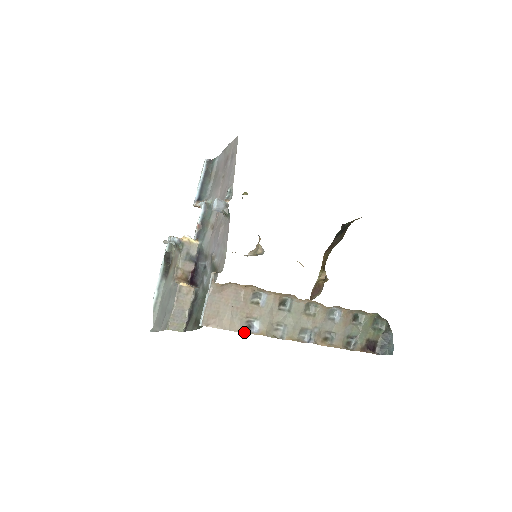
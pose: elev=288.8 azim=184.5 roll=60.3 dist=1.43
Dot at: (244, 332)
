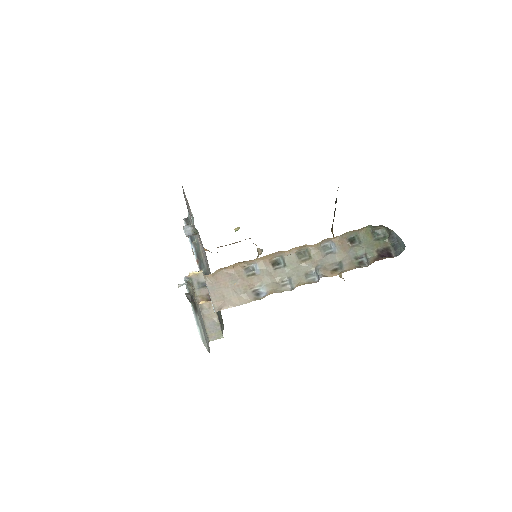
Dot at: (255, 300)
